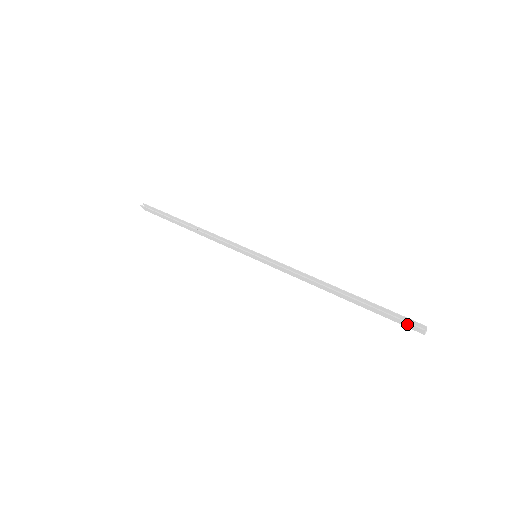
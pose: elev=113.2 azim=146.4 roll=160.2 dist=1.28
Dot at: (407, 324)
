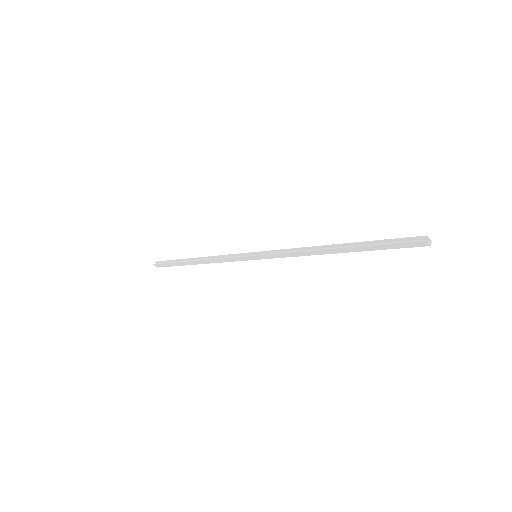
Dot at: (408, 244)
